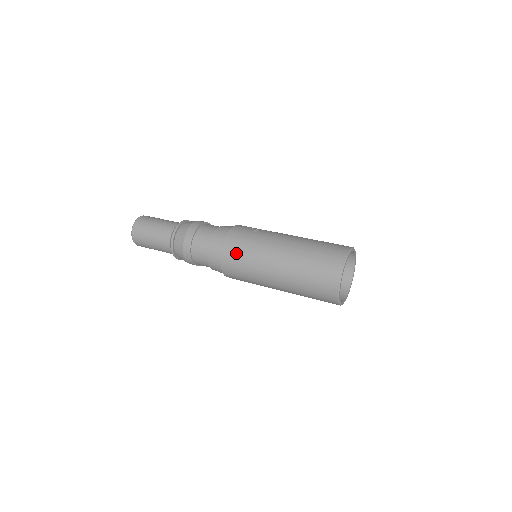
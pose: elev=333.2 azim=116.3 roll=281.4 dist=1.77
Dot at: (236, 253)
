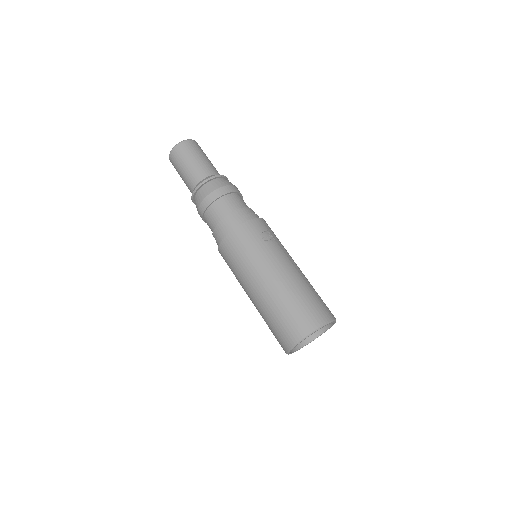
Dot at: (234, 250)
